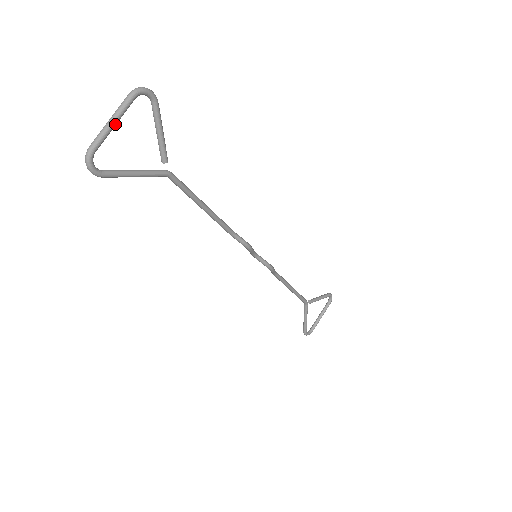
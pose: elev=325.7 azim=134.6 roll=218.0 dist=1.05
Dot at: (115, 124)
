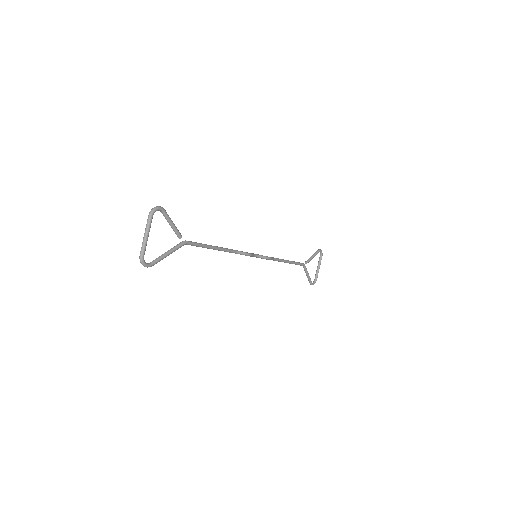
Dot at: (148, 236)
